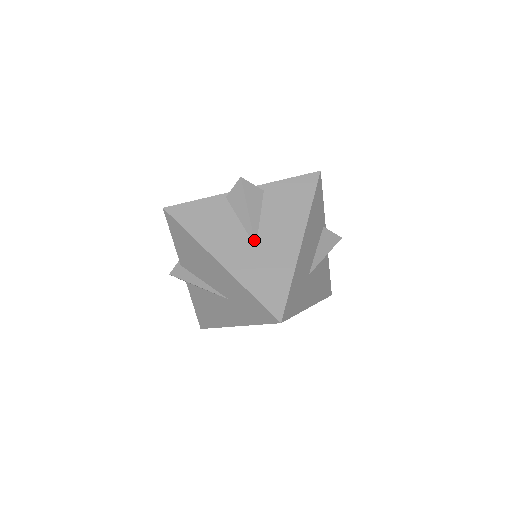
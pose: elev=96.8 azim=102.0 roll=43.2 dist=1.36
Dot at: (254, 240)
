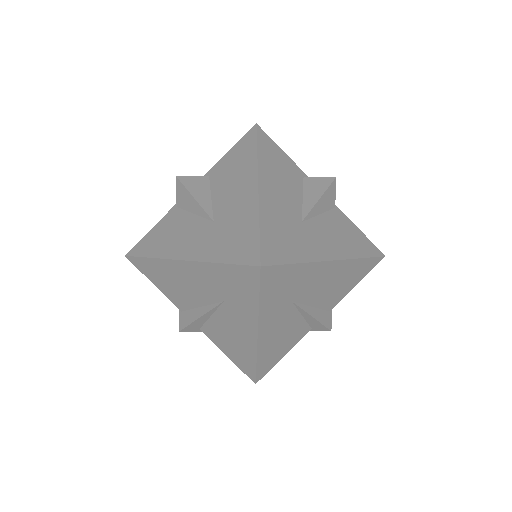
Dot at: (209, 217)
